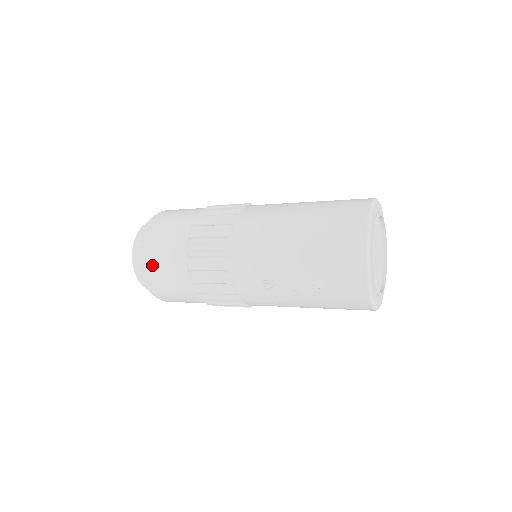
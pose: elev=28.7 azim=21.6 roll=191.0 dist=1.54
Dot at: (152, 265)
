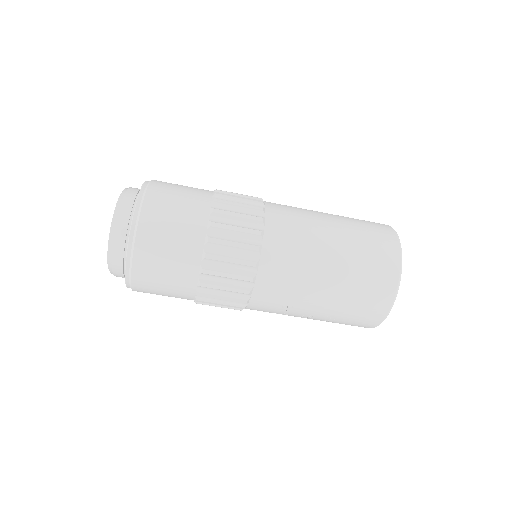
Dot at: (147, 272)
